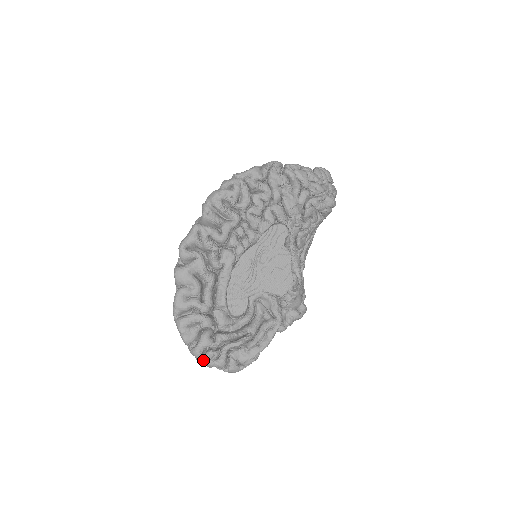
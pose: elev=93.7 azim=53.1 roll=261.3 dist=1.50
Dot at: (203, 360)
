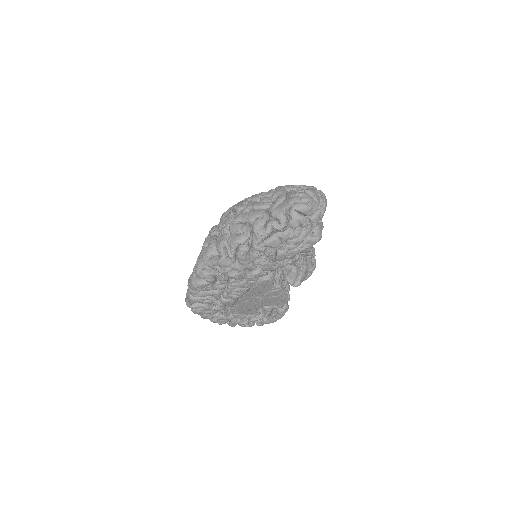
Dot at: occluded
